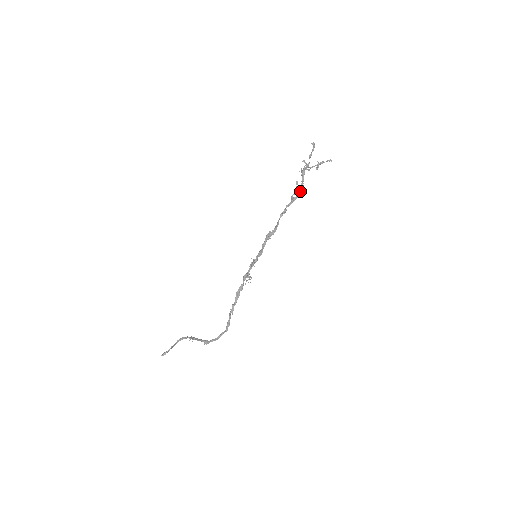
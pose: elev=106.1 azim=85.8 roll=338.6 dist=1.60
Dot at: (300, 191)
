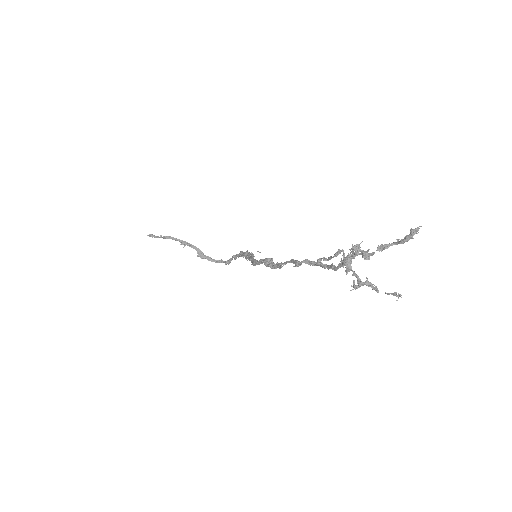
Dot at: (332, 268)
